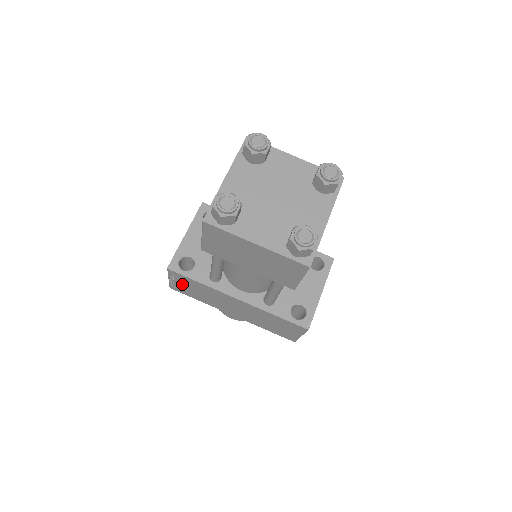
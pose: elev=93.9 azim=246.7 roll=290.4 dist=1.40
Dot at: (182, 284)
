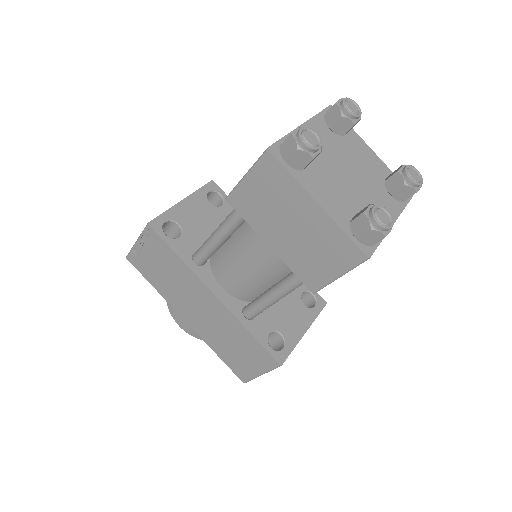
Dot at: (150, 254)
